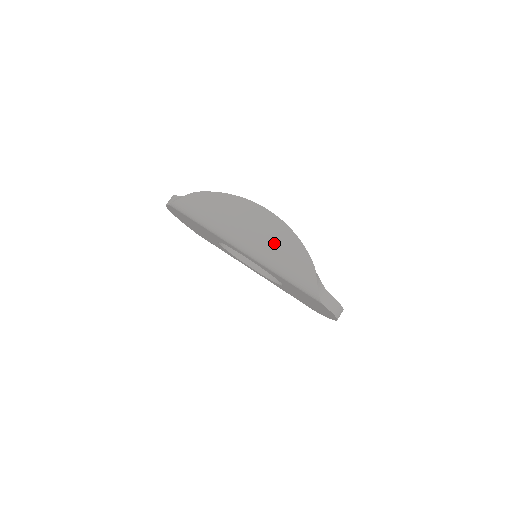
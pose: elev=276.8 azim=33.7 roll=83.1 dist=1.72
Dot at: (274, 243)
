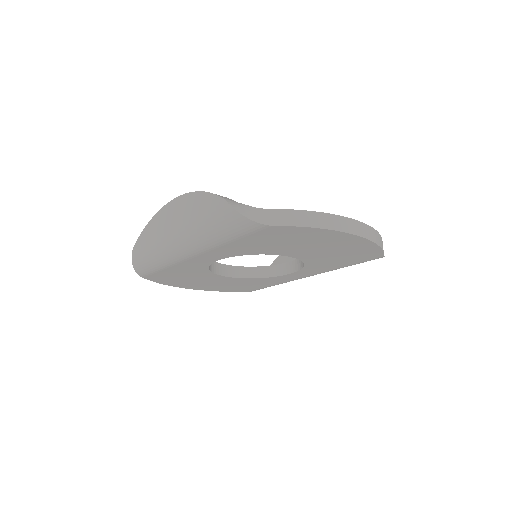
Dot at: (189, 218)
